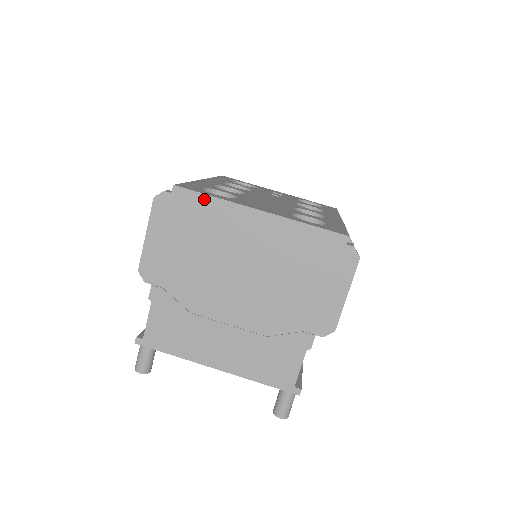
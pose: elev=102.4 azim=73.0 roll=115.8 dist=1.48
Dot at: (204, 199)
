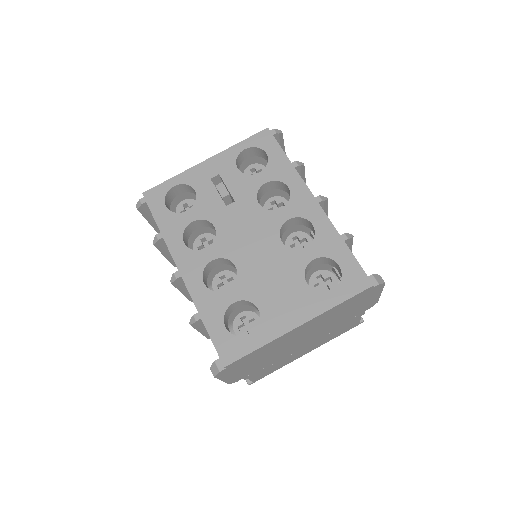
Dot at: (253, 353)
